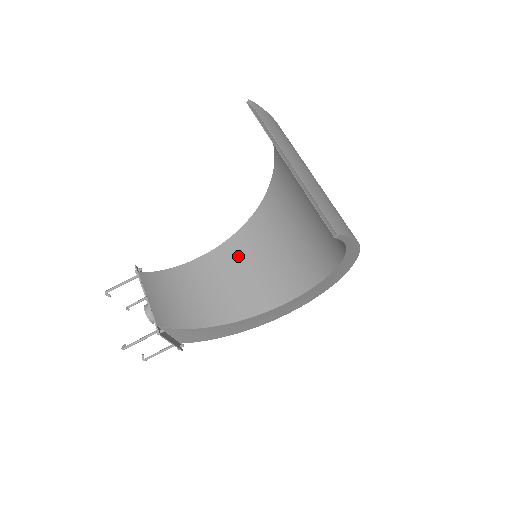
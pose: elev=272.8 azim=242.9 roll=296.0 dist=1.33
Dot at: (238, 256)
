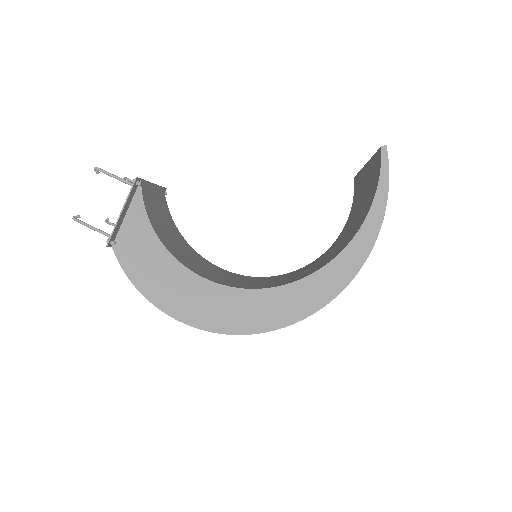
Dot at: (230, 275)
